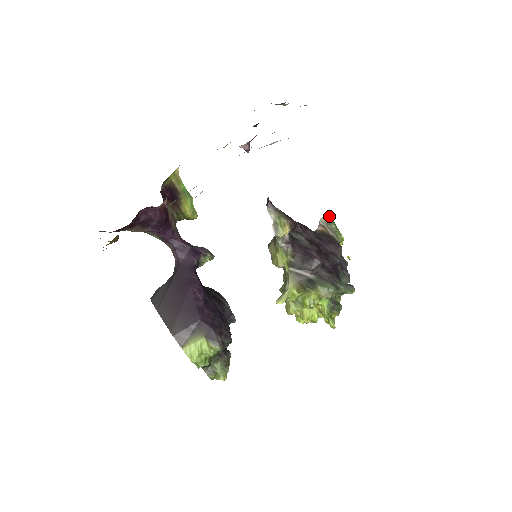
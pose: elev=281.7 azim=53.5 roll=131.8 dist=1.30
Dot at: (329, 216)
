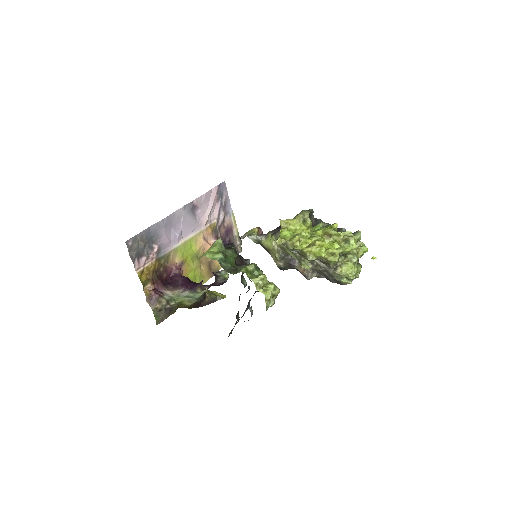
Dot at: occluded
